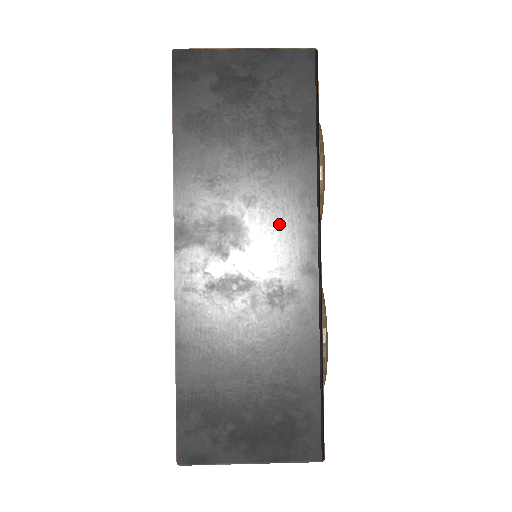
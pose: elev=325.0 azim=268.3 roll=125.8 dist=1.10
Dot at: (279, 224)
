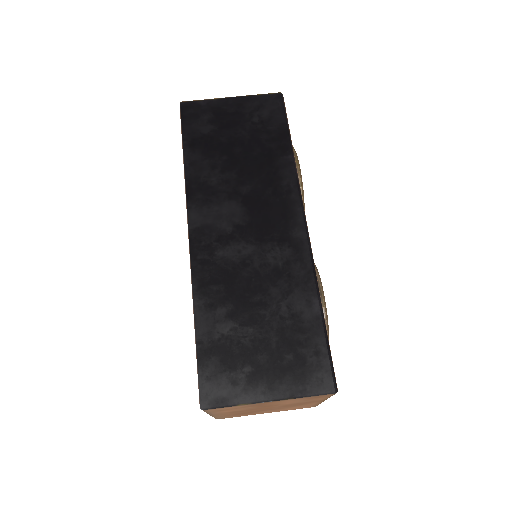
Dot at: (270, 203)
